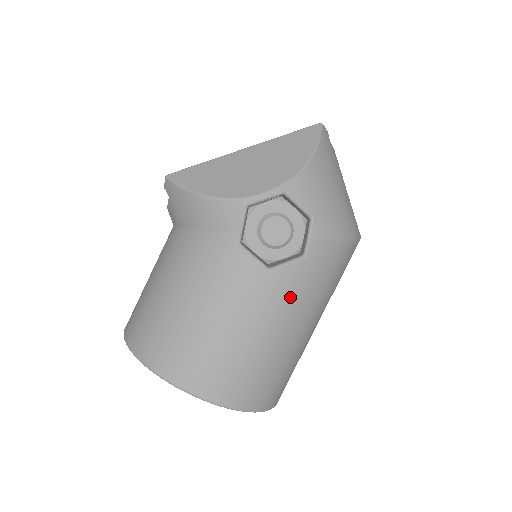
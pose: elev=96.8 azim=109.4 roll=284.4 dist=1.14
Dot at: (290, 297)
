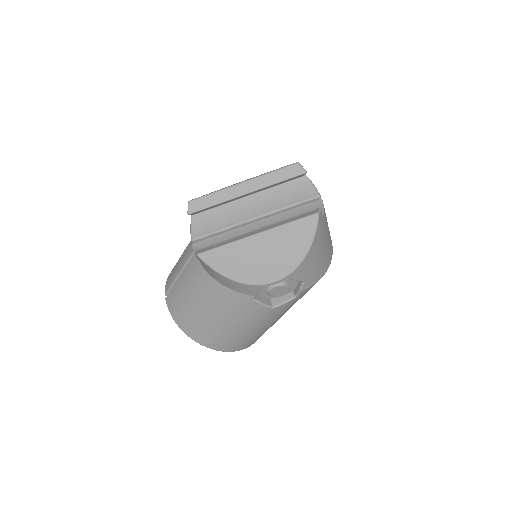
Dot at: (284, 311)
